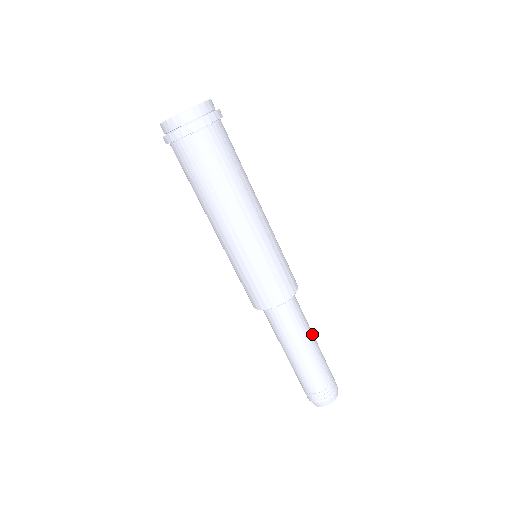
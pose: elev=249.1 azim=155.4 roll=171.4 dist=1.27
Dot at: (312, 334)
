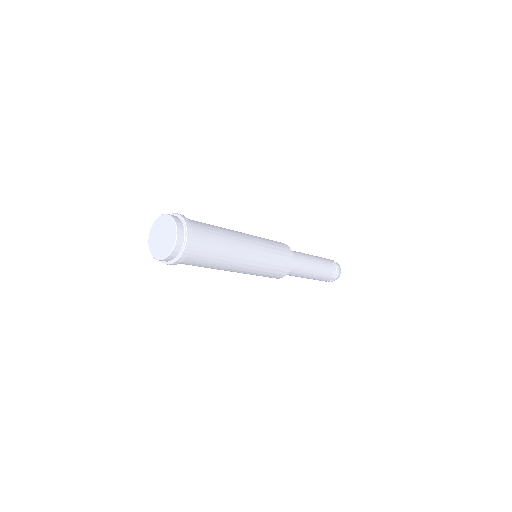
Dot at: (312, 261)
